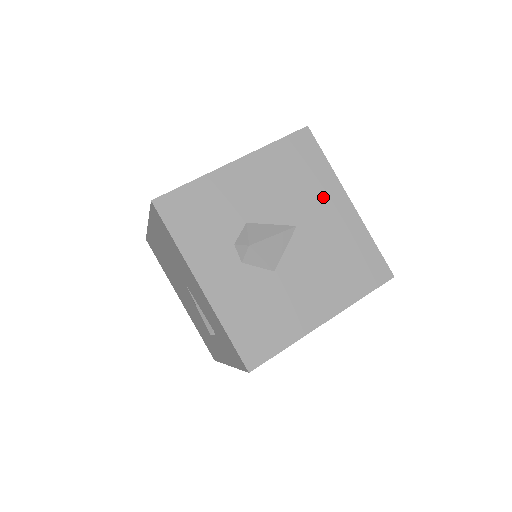
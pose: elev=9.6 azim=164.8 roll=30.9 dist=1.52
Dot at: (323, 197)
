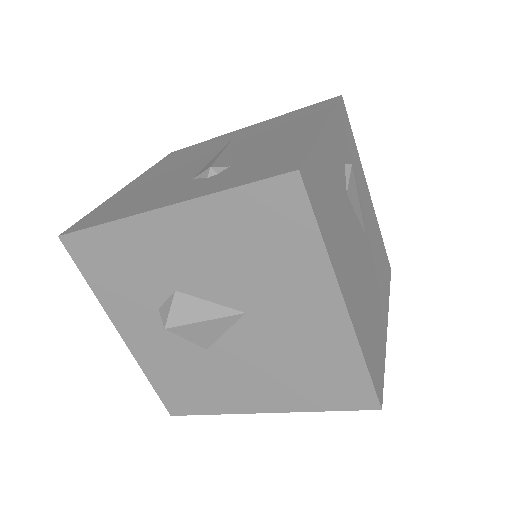
Dot at: (297, 289)
